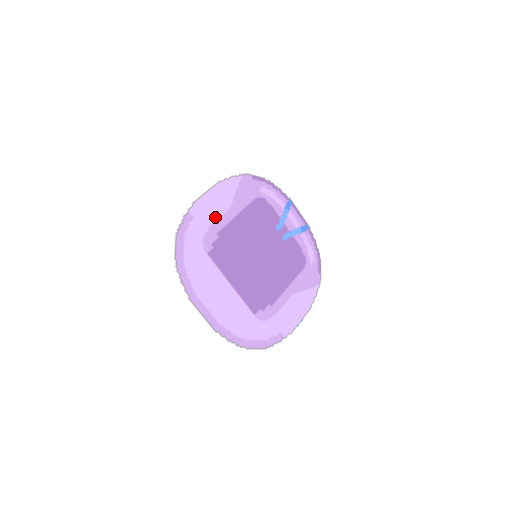
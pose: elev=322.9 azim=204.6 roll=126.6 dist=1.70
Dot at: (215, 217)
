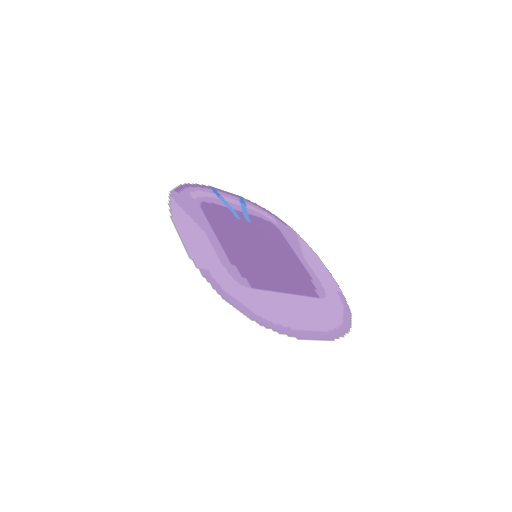
Dot at: (212, 252)
